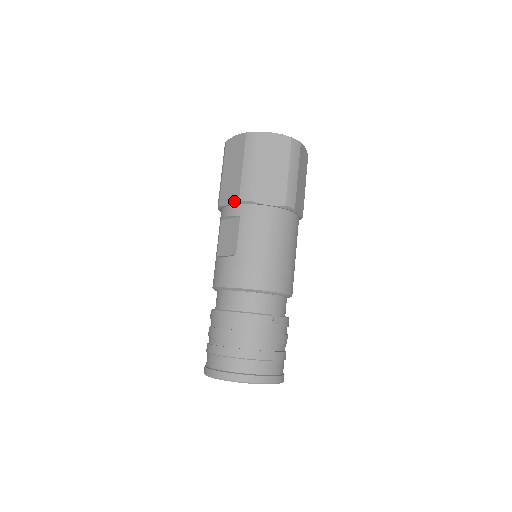
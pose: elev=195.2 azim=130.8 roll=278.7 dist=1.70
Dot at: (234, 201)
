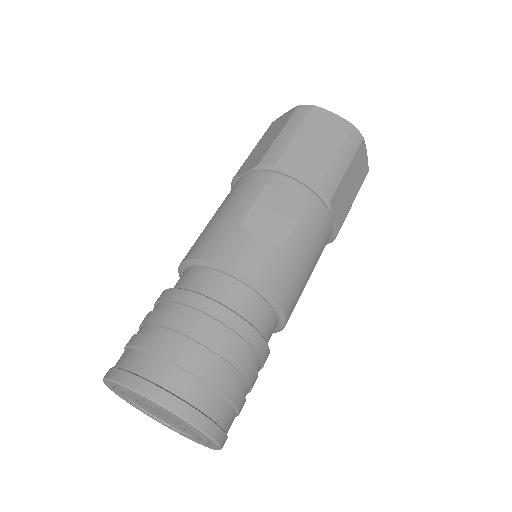
Dot at: (309, 182)
